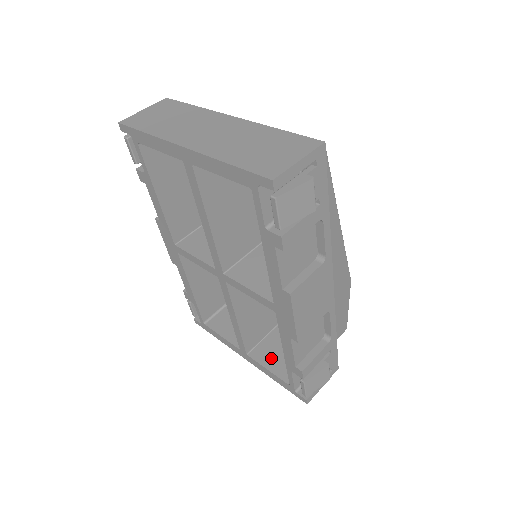
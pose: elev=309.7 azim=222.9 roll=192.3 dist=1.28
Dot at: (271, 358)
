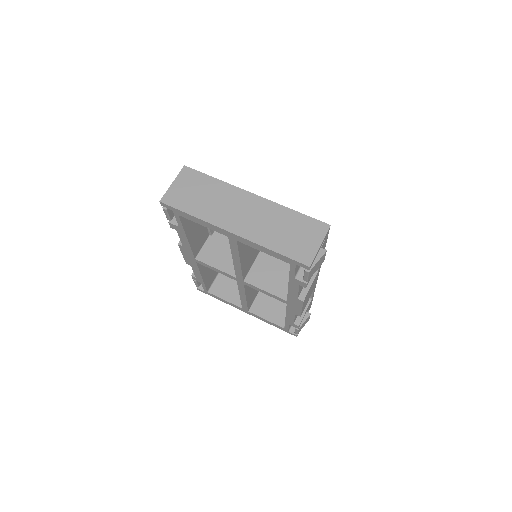
Dot at: (266, 311)
